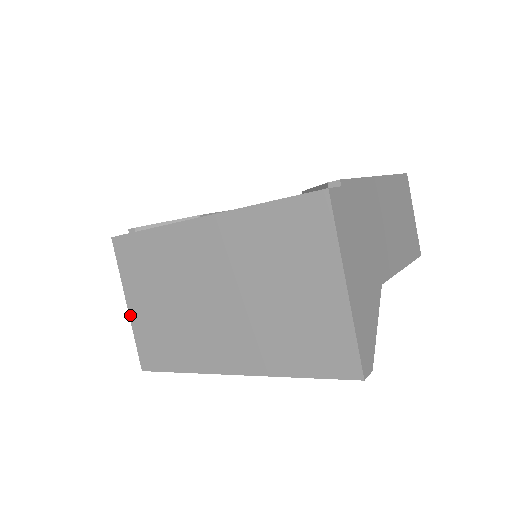
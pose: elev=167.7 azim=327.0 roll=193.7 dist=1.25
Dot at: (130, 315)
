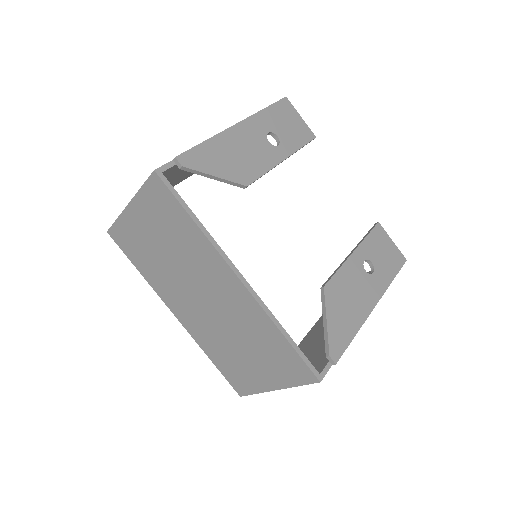
Dot at: (125, 211)
